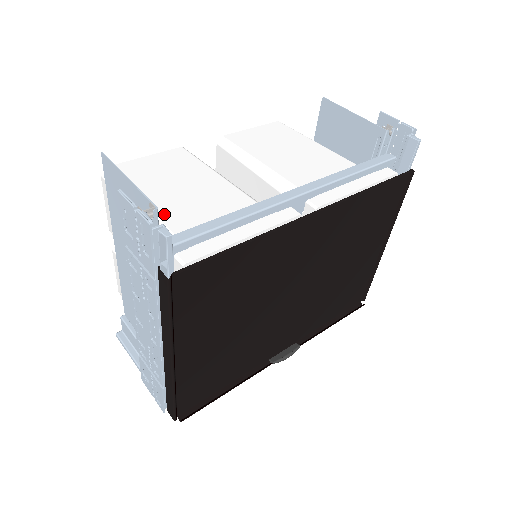
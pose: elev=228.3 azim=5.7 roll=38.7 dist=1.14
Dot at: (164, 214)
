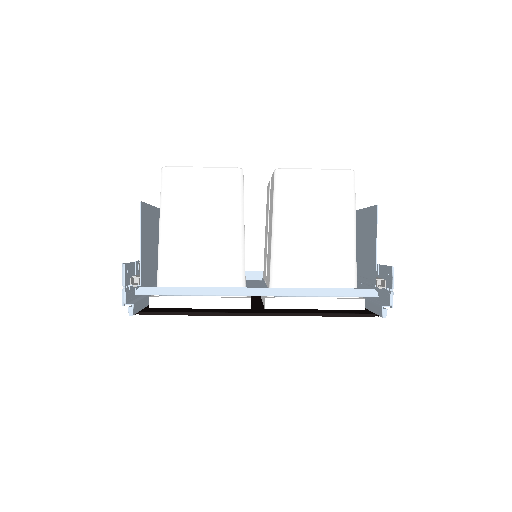
Dot at: (171, 249)
